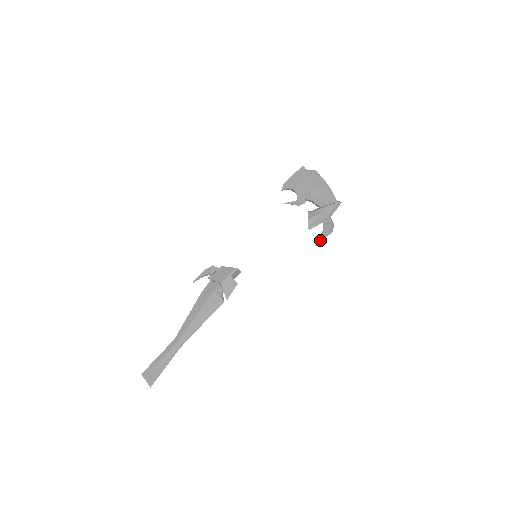
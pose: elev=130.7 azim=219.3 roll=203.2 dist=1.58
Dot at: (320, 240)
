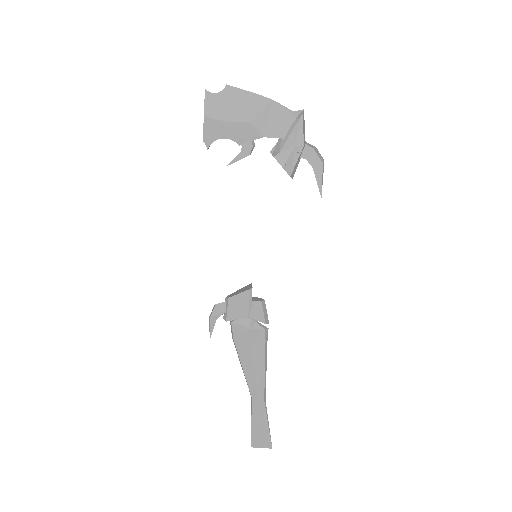
Dot at: (321, 184)
